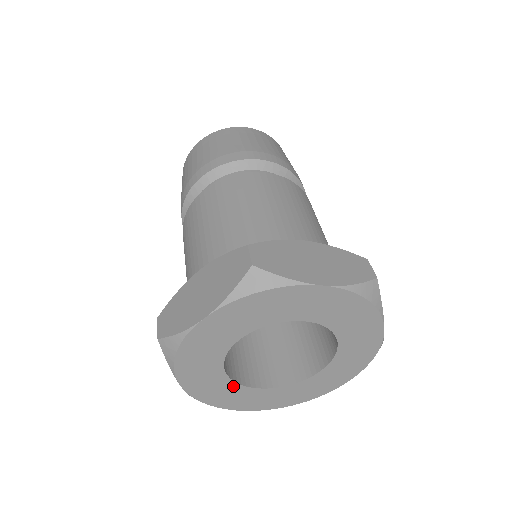
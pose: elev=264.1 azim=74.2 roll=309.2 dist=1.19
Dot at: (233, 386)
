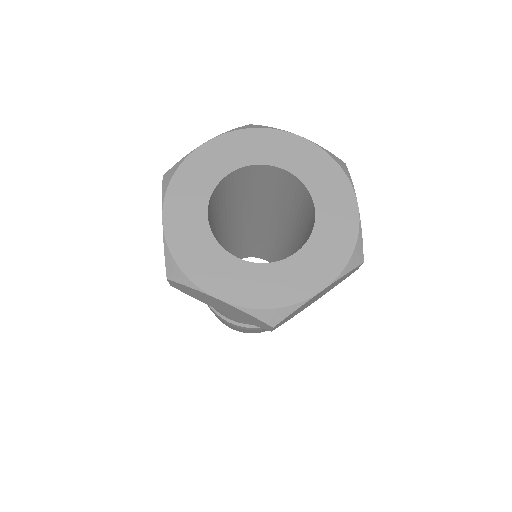
Dot at: (210, 241)
